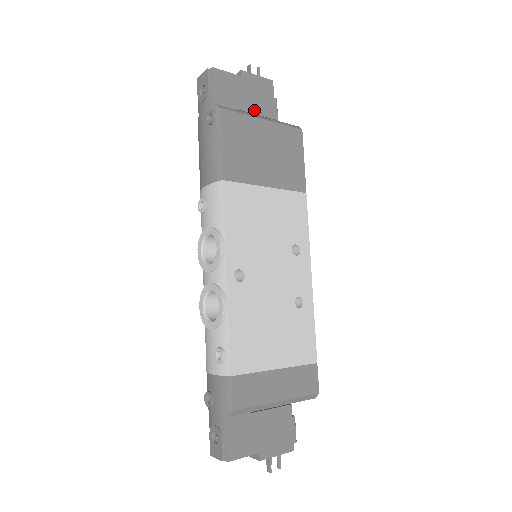
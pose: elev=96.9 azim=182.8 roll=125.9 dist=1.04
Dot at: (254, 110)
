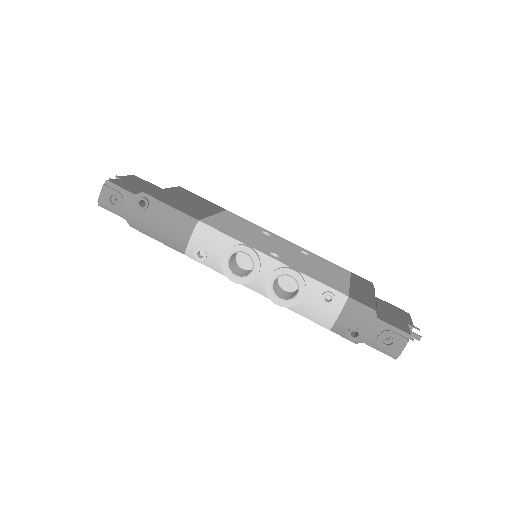
Dot at: occluded
